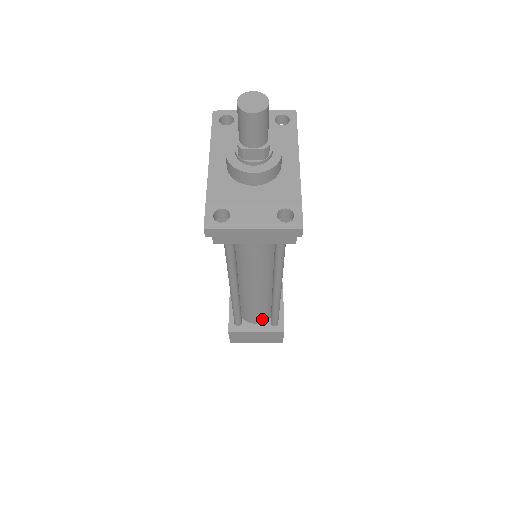
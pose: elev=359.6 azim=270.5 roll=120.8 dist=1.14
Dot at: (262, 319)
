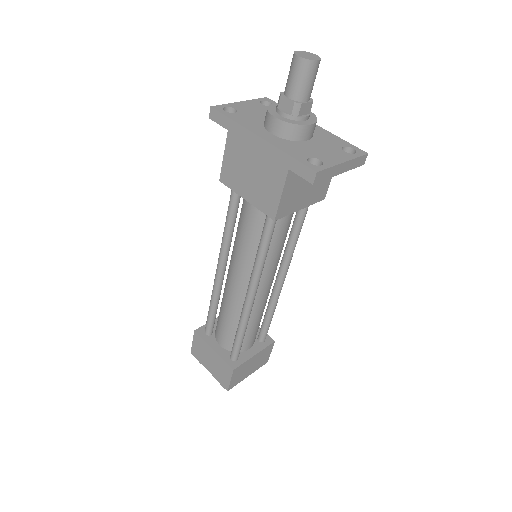
Dot at: (254, 339)
